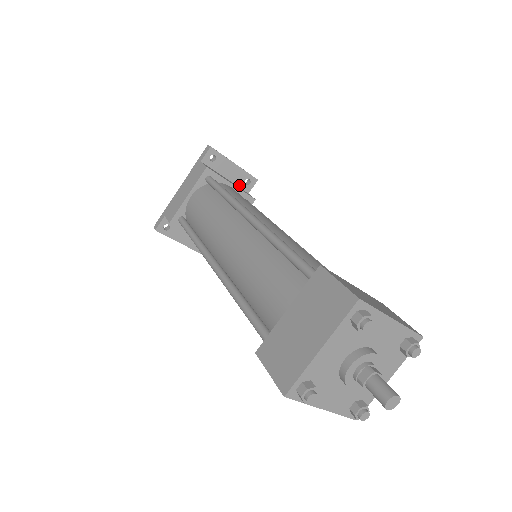
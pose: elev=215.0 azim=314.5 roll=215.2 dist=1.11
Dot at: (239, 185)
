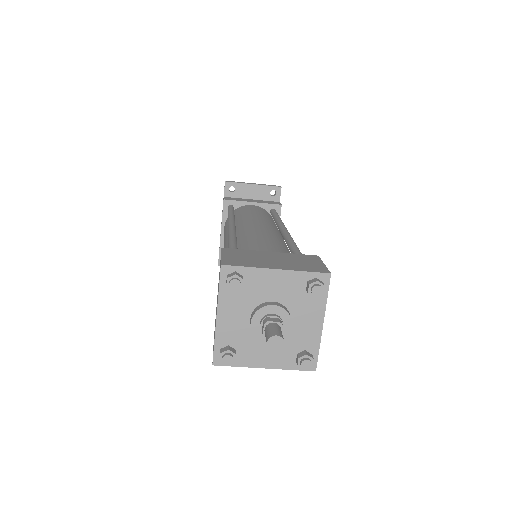
Dot at: (267, 199)
